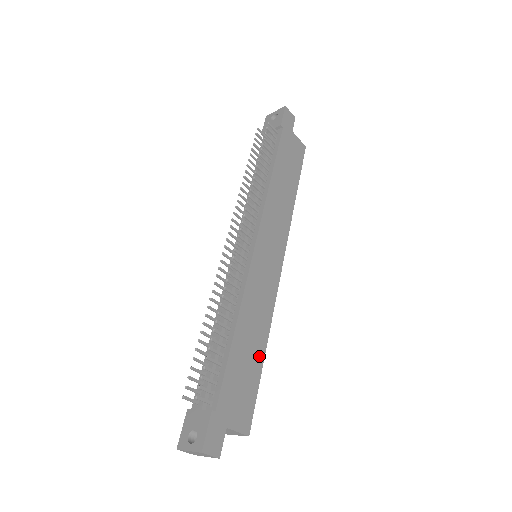
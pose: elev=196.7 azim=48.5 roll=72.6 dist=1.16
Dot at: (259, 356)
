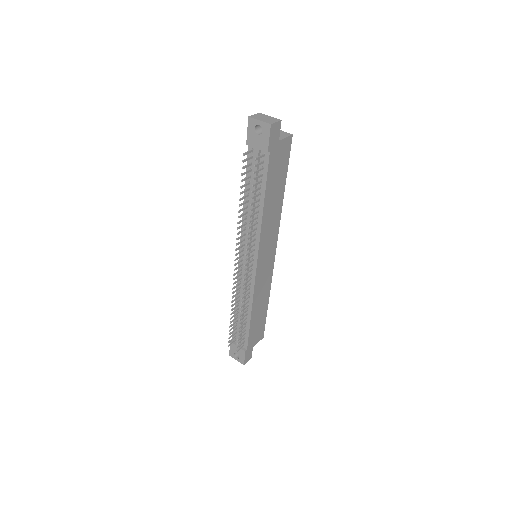
Dot at: (265, 309)
